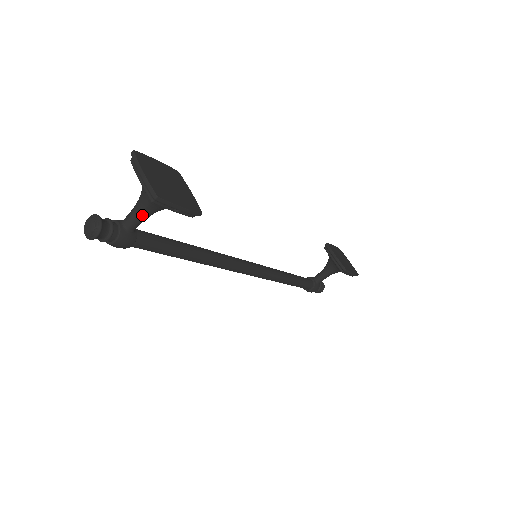
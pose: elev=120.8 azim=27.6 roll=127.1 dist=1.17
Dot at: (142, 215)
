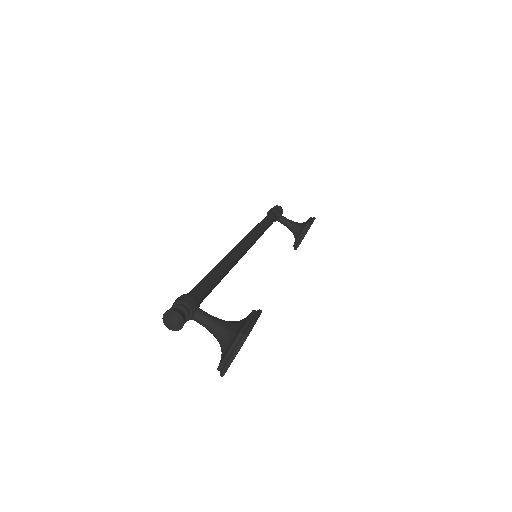
Dot at: (209, 330)
